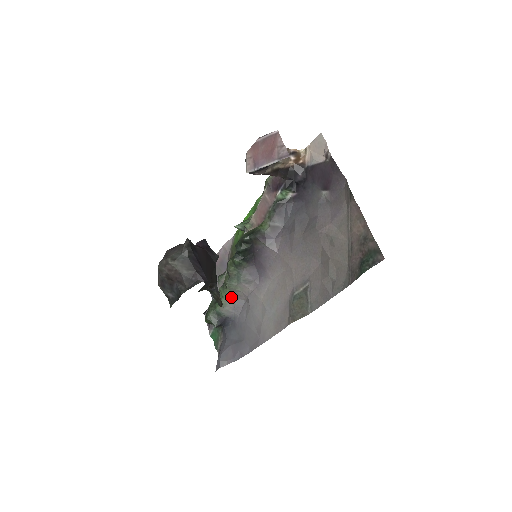
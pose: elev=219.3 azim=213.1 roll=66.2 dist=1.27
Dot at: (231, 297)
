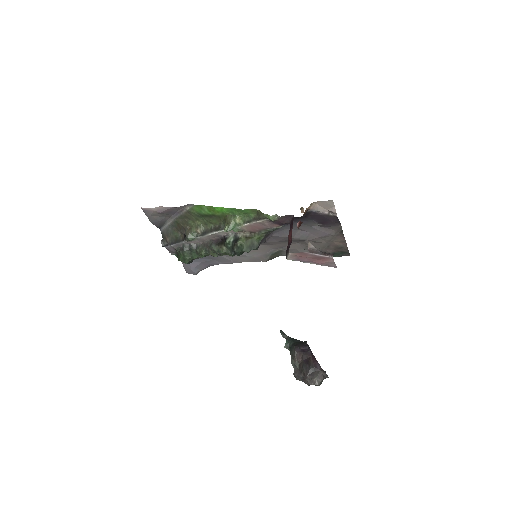
Dot at: occluded
